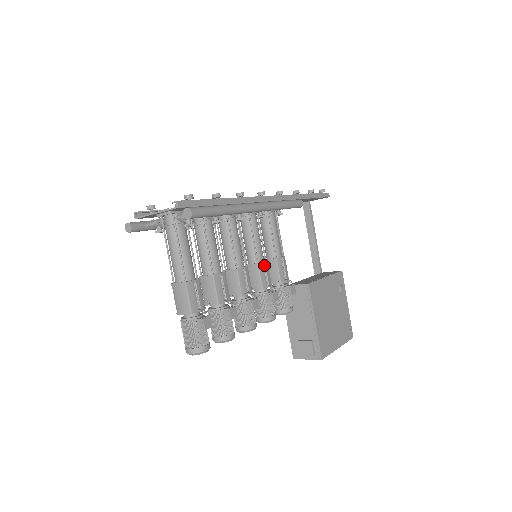
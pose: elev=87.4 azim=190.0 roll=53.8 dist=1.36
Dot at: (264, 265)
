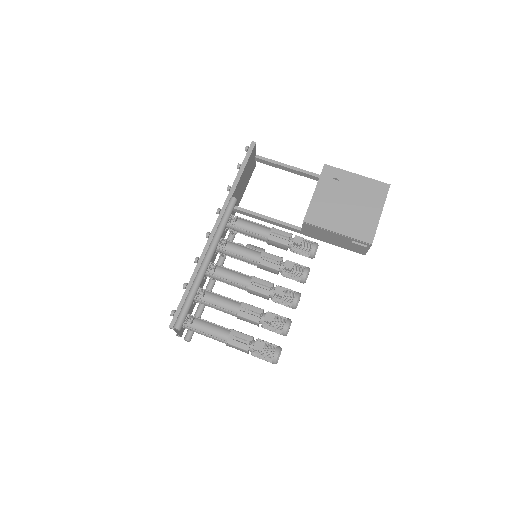
Dot at: (263, 257)
